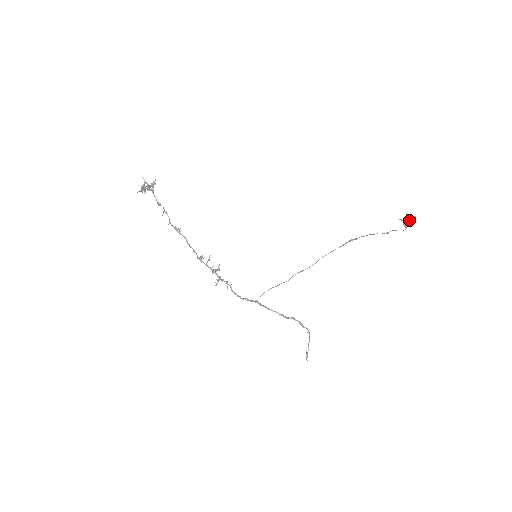
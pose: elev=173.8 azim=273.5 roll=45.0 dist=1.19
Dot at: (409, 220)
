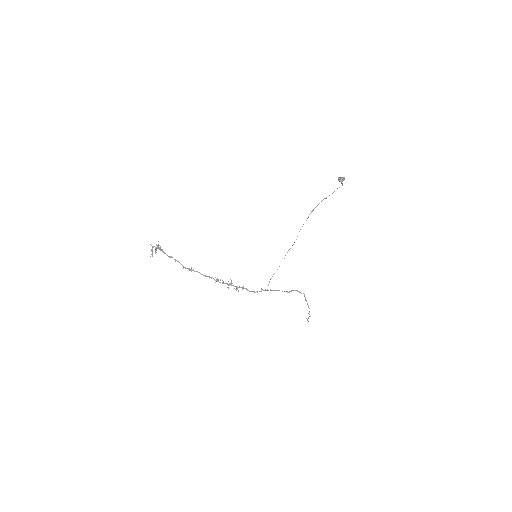
Dot at: (342, 178)
